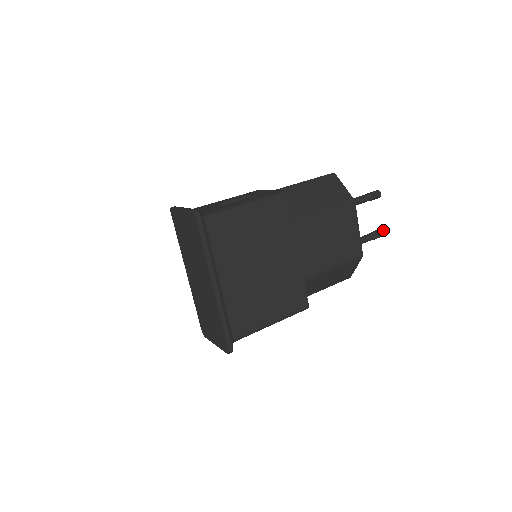
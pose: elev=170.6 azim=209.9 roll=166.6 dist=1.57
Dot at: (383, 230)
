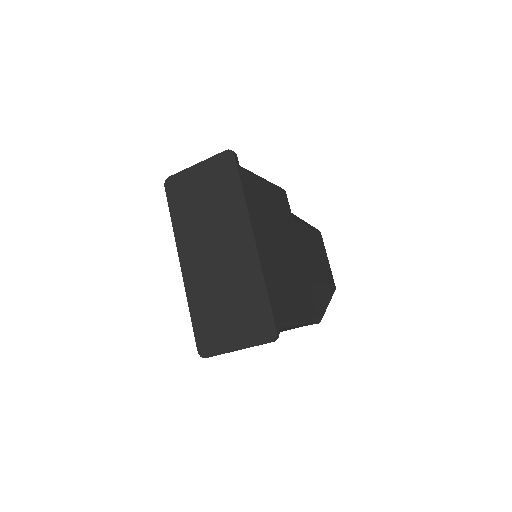
Dot at: occluded
